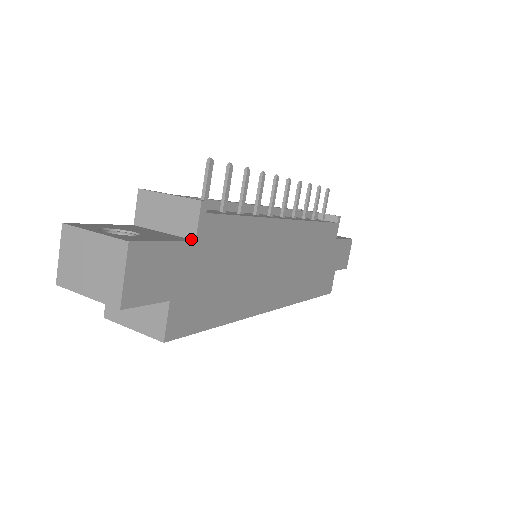
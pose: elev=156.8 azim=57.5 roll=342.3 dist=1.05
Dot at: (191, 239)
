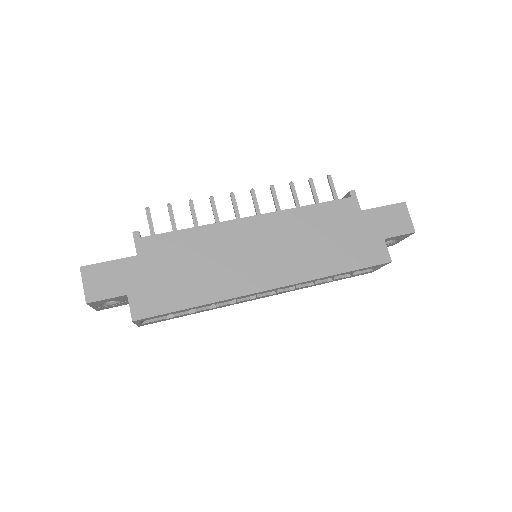
Dot at: (137, 256)
